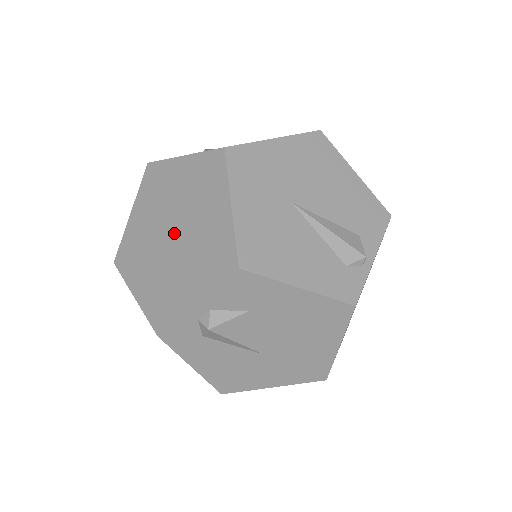
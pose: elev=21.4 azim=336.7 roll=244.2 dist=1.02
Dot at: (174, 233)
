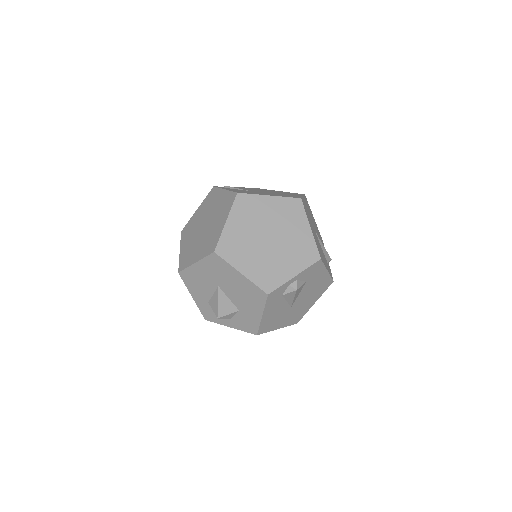
Dot at: (271, 238)
